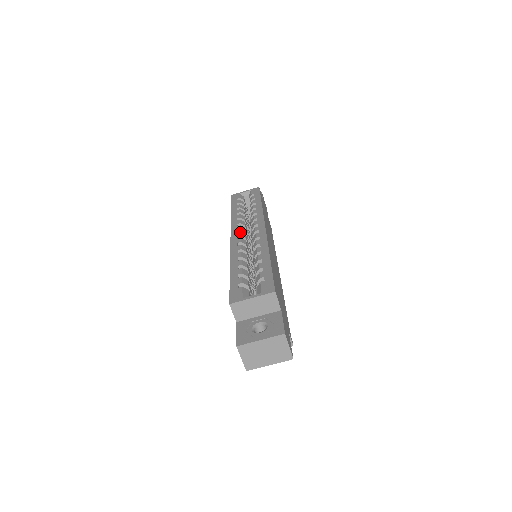
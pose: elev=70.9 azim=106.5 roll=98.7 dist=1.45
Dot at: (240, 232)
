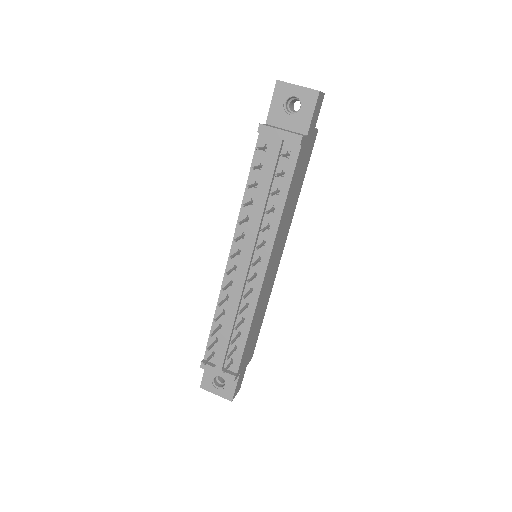
Dot at: occluded
